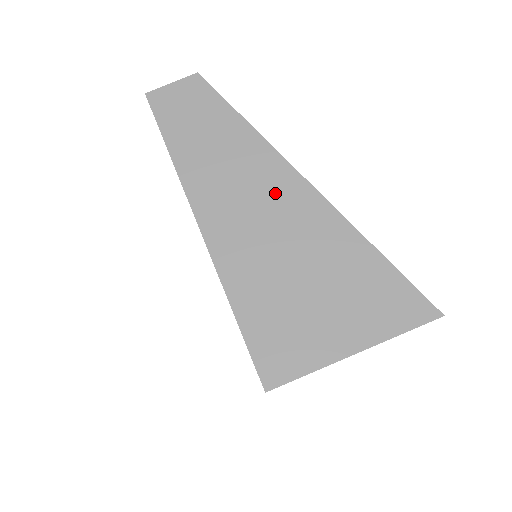
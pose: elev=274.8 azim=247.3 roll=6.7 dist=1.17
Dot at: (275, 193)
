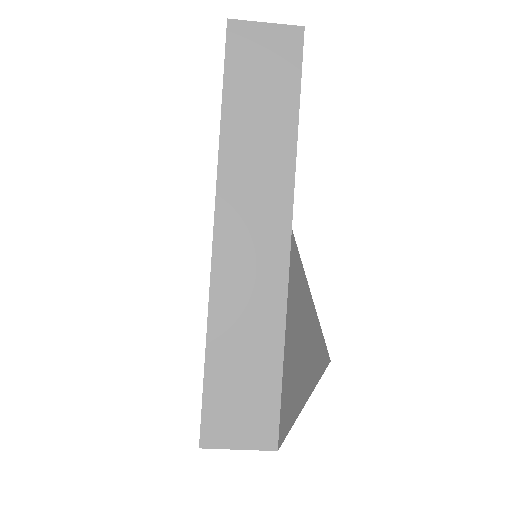
Dot at: occluded
